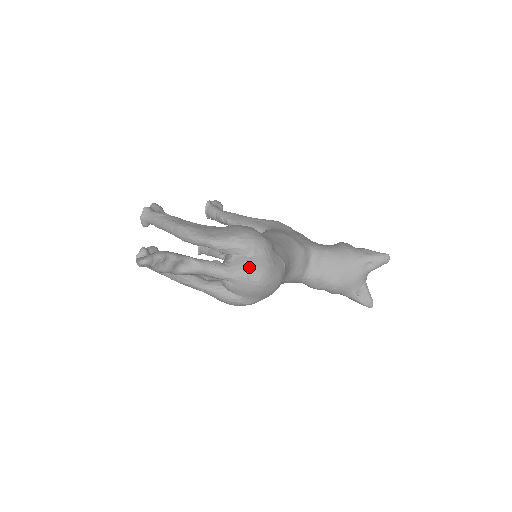
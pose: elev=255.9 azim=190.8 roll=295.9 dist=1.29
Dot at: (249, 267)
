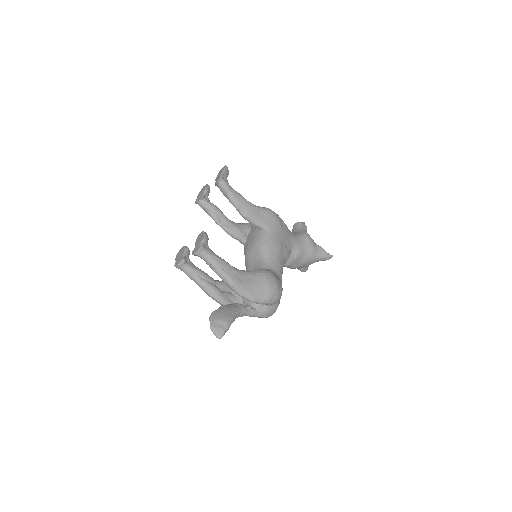
Dot at: (269, 313)
